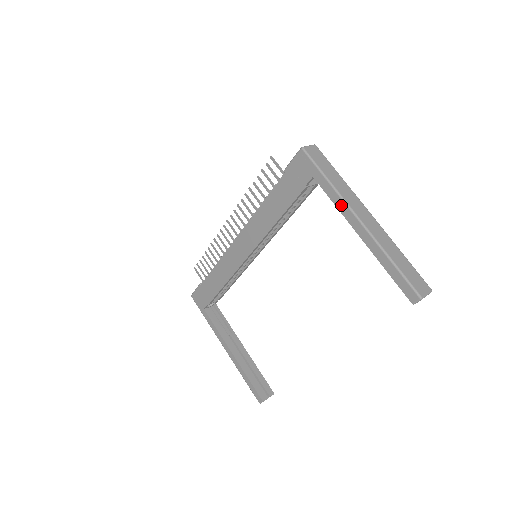
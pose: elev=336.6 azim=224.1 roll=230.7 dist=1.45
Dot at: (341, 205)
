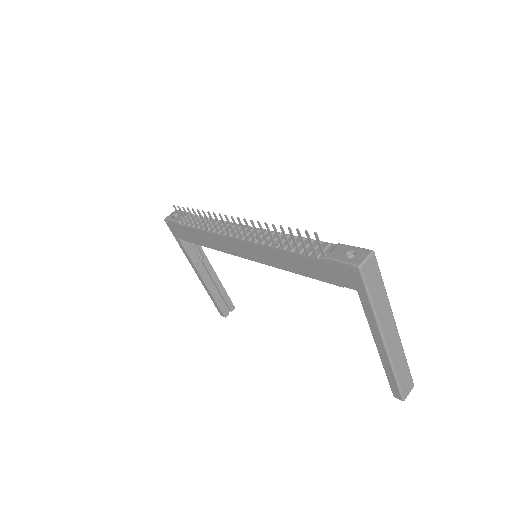
Dot at: (373, 325)
